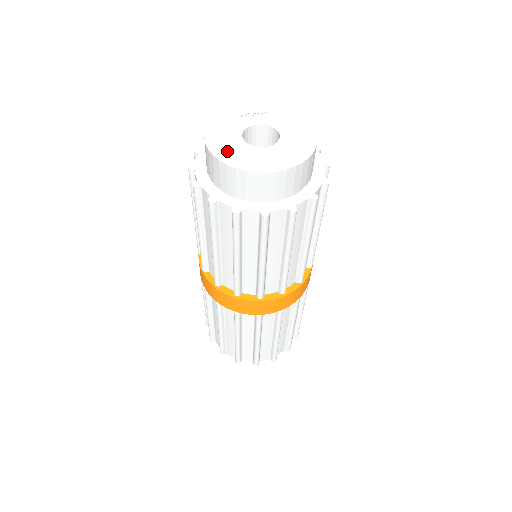
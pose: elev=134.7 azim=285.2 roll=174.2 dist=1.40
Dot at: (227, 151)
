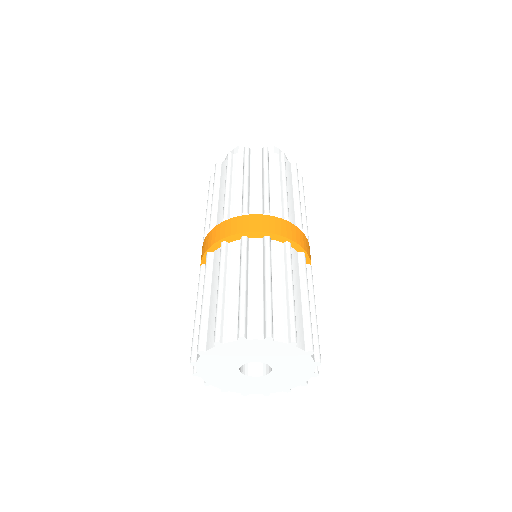
Dot at: occluded
